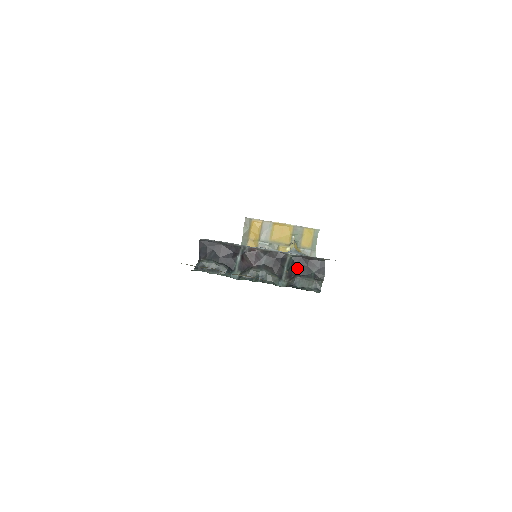
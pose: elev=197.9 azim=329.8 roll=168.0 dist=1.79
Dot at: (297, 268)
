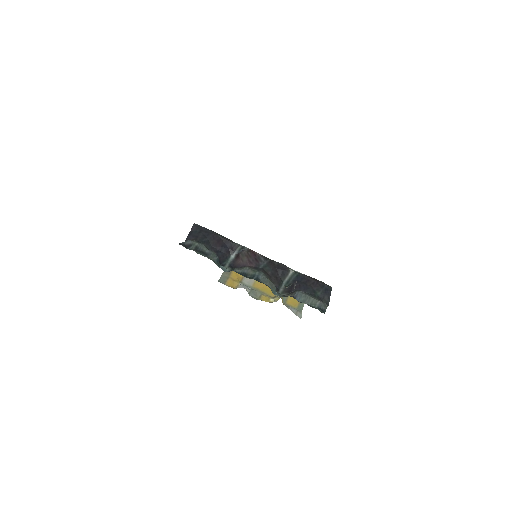
Dot at: (299, 284)
